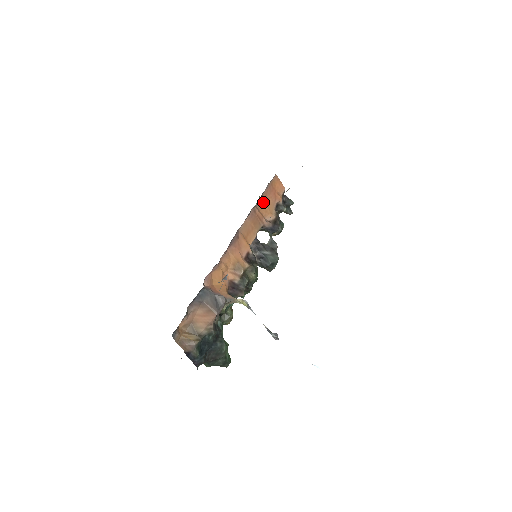
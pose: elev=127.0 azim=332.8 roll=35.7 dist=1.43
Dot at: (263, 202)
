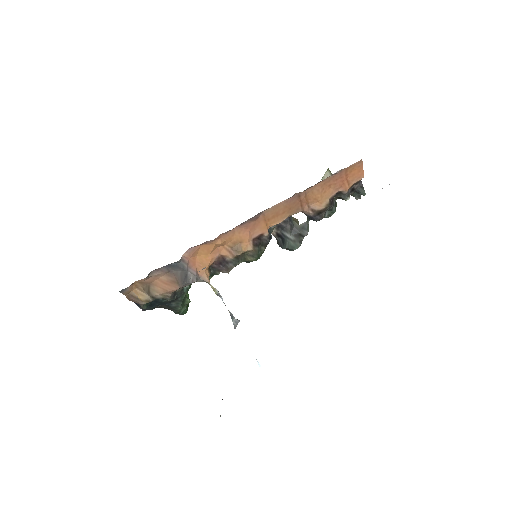
Dot at: (319, 187)
